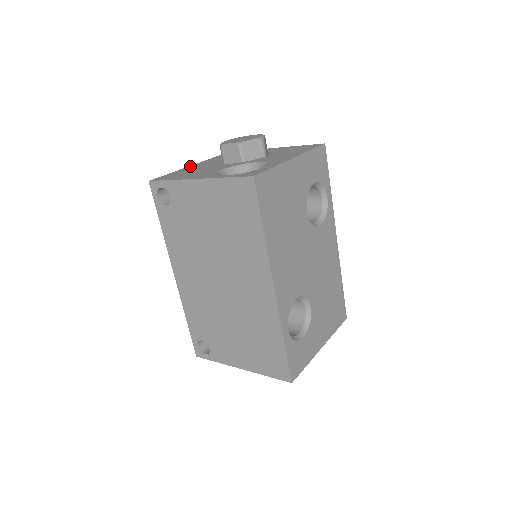
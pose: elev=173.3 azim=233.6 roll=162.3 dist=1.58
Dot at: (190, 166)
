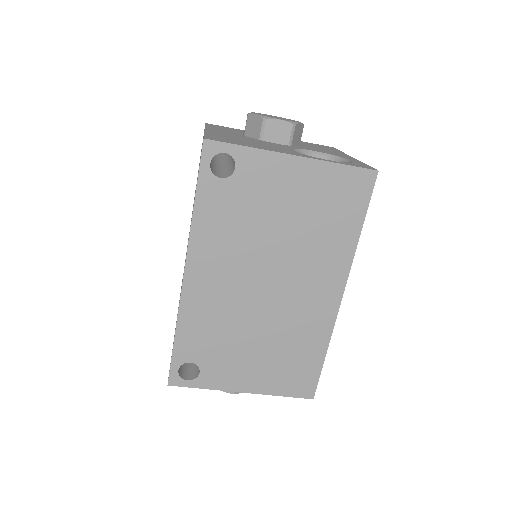
Dot at: (208, 130)
